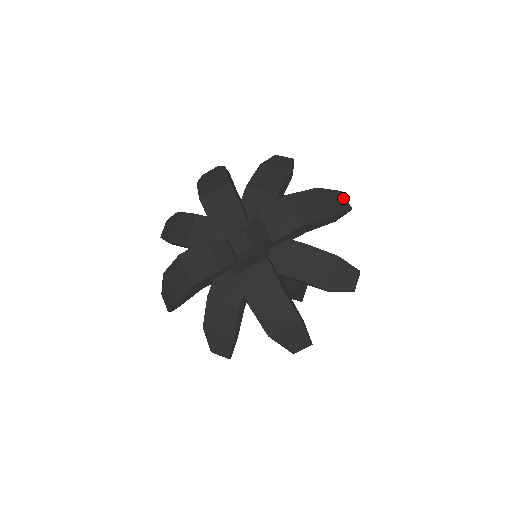
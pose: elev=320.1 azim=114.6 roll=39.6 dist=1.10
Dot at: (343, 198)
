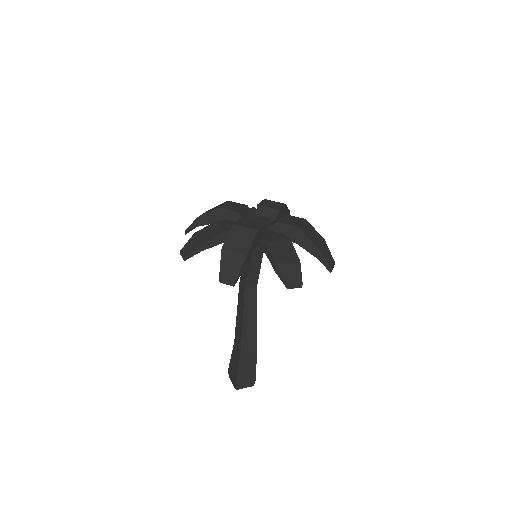
Dot at: (332, 262)
